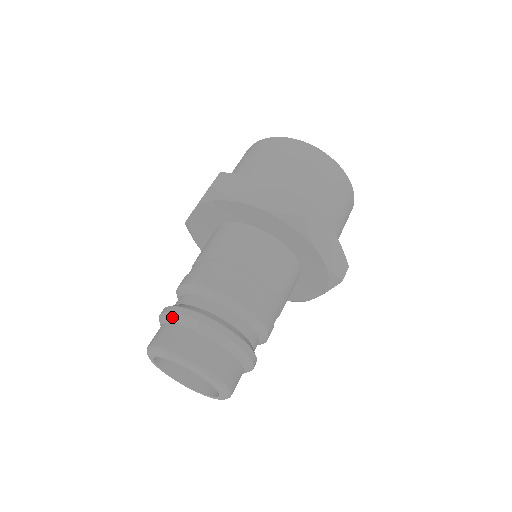
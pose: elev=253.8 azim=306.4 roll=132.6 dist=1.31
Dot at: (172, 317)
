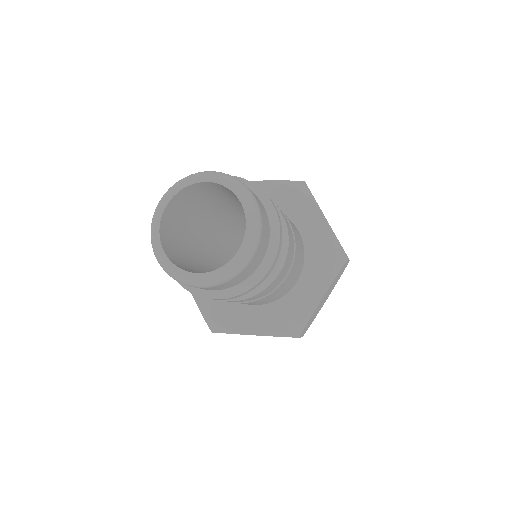
Dot at: occluded
